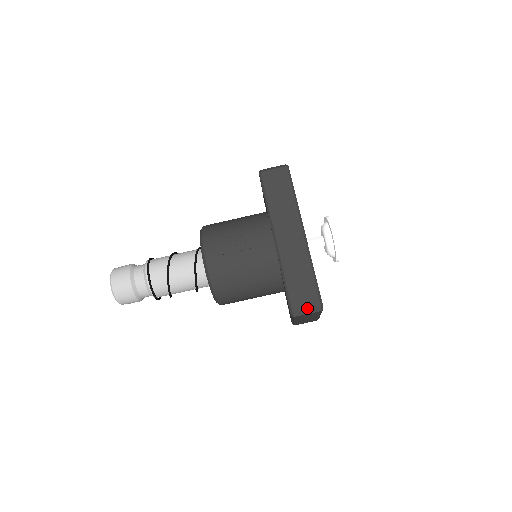
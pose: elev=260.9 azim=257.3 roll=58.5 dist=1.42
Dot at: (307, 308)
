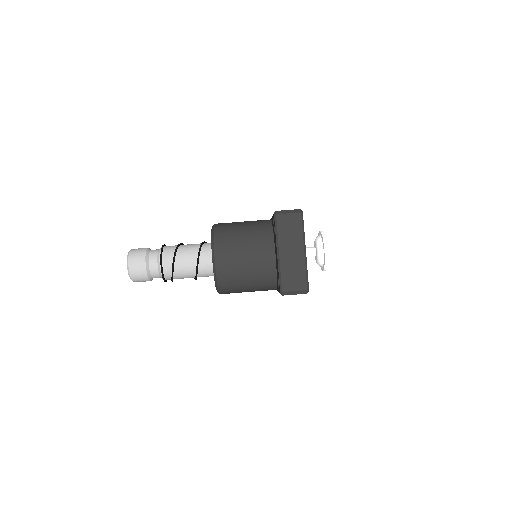
Dot at: (288, 210)
